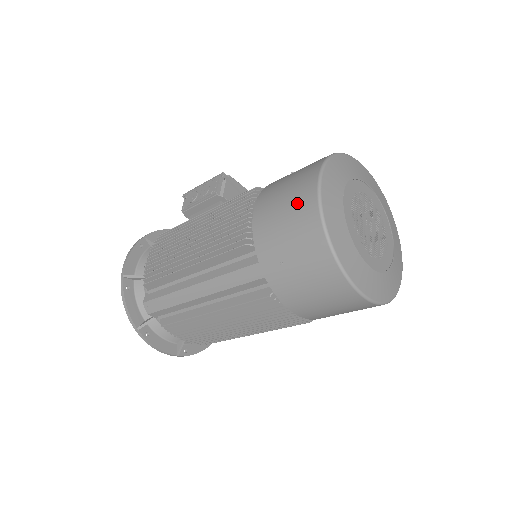
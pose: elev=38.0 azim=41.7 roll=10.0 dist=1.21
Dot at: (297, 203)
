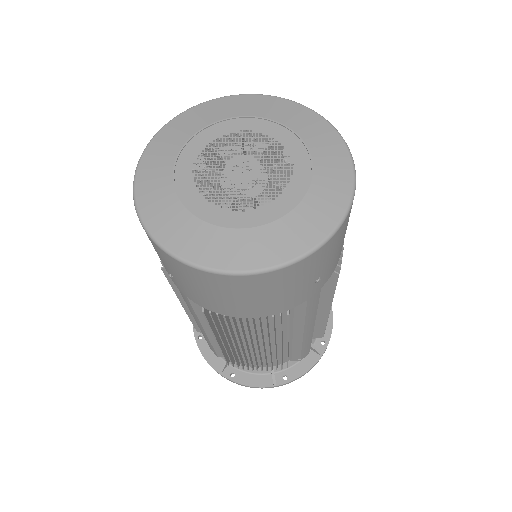
Dot at: occluded
